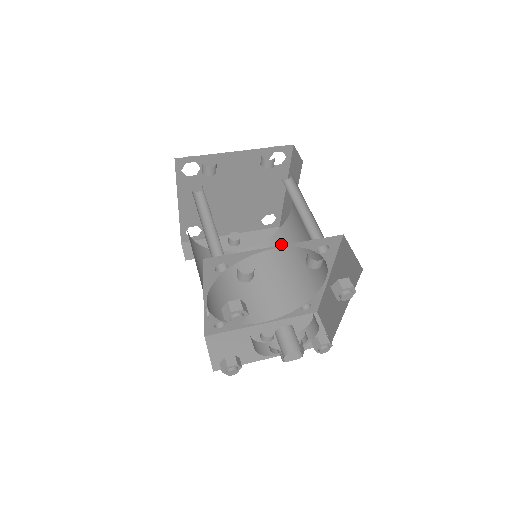
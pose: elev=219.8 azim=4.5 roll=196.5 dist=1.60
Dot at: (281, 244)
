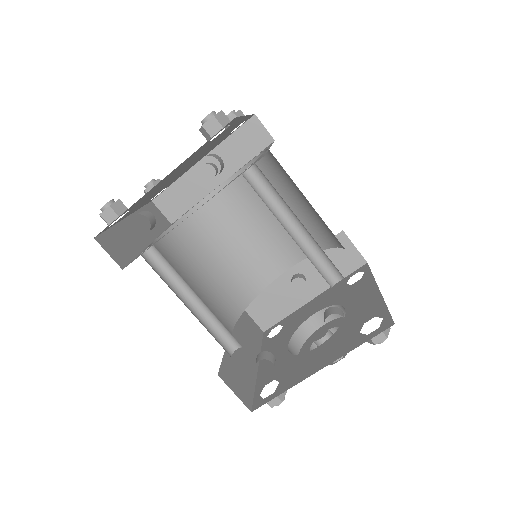
Dot at: (272, 175)
